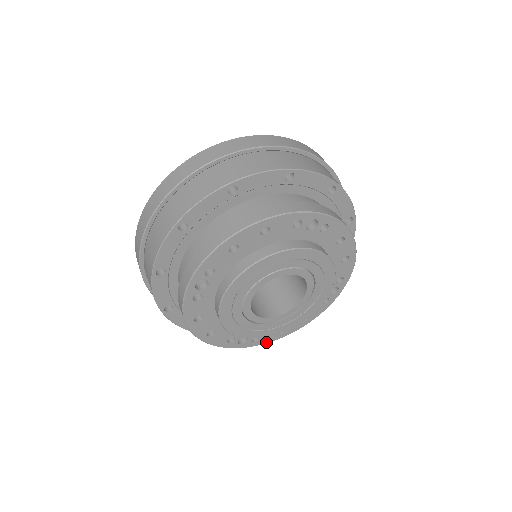
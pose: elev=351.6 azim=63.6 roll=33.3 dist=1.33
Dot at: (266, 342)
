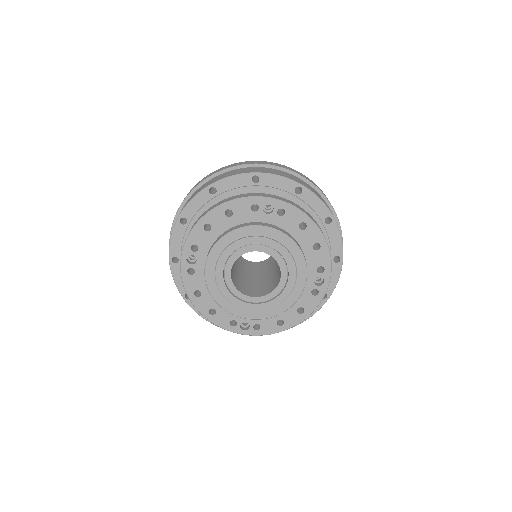
Dot at: (269, 333)
